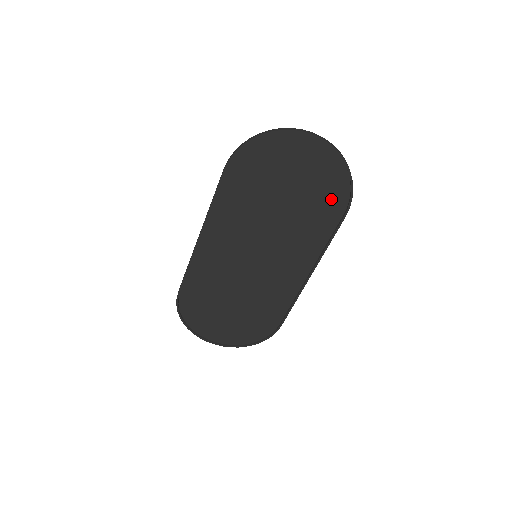
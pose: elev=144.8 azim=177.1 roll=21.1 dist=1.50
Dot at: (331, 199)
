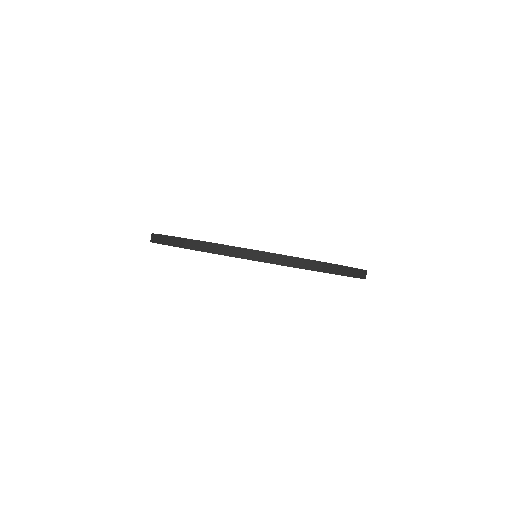
Dot at: occluded
